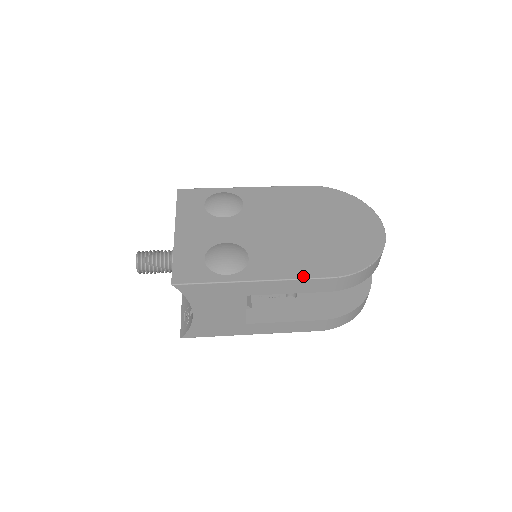
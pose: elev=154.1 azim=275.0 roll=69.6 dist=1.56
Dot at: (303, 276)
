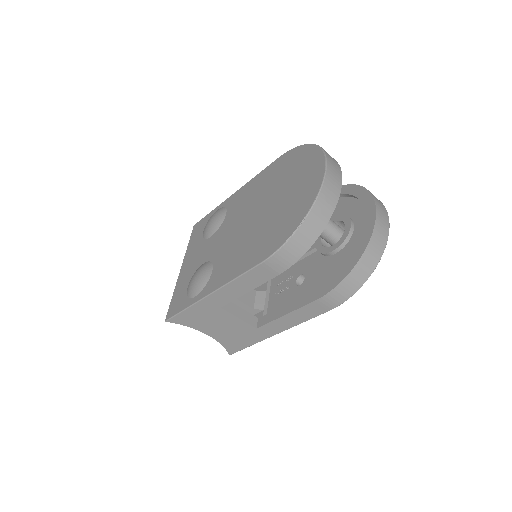
Dot at: (240, 273)
